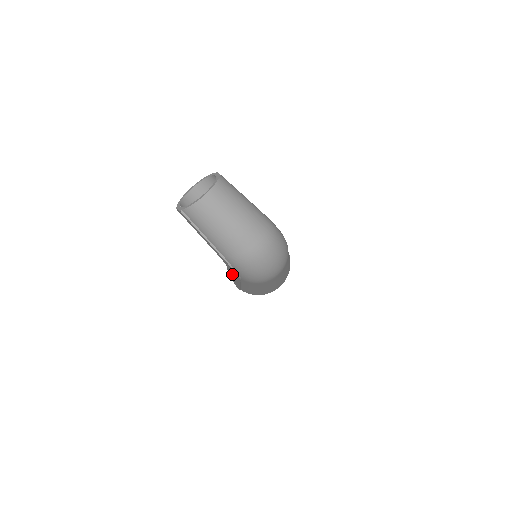
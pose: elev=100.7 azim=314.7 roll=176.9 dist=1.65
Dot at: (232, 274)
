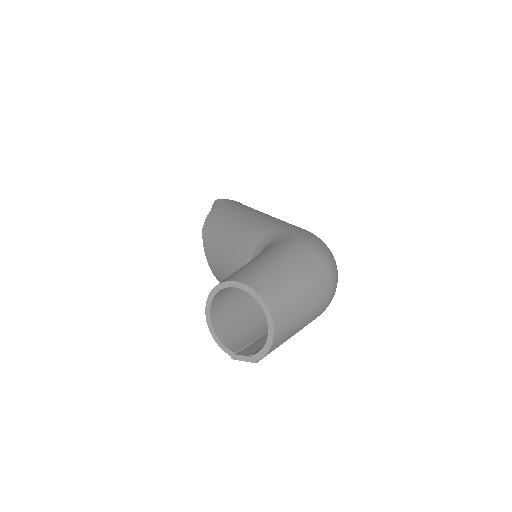
Dot at: occluded
